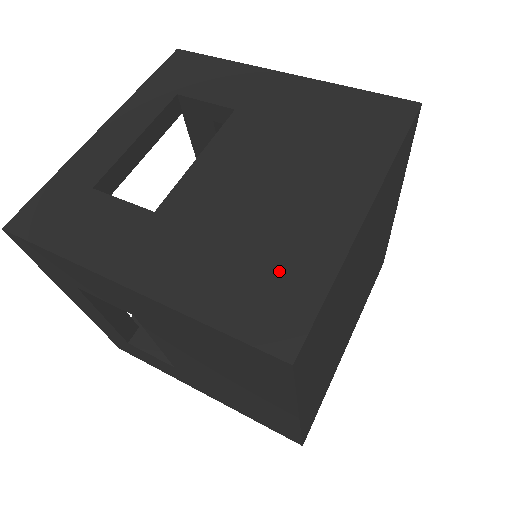
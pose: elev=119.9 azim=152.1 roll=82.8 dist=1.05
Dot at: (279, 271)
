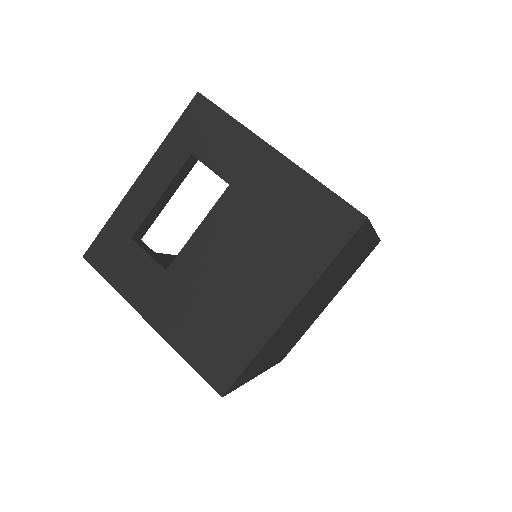
Dot at: (228, 339)
